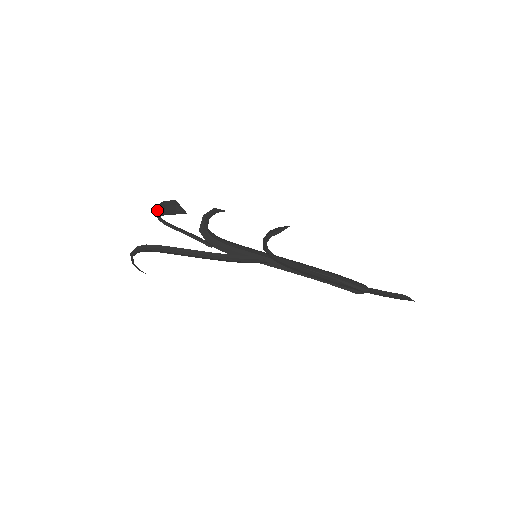
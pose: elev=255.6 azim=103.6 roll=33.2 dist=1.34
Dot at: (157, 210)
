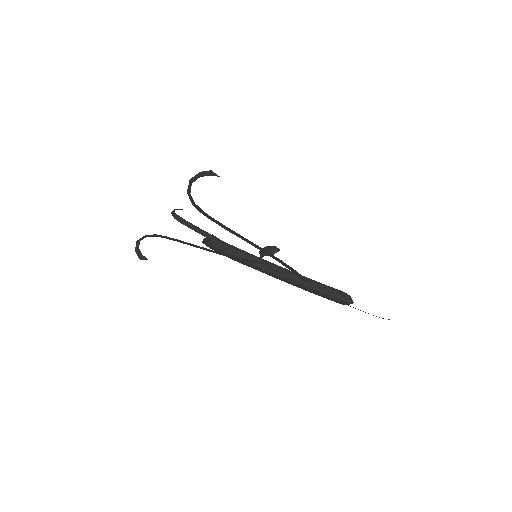
Dot at: (173, 211)
